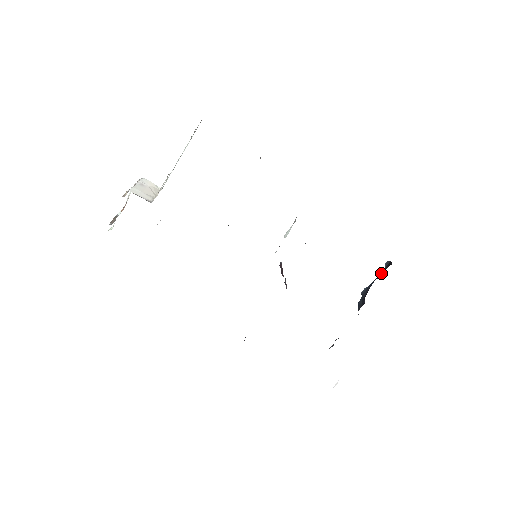
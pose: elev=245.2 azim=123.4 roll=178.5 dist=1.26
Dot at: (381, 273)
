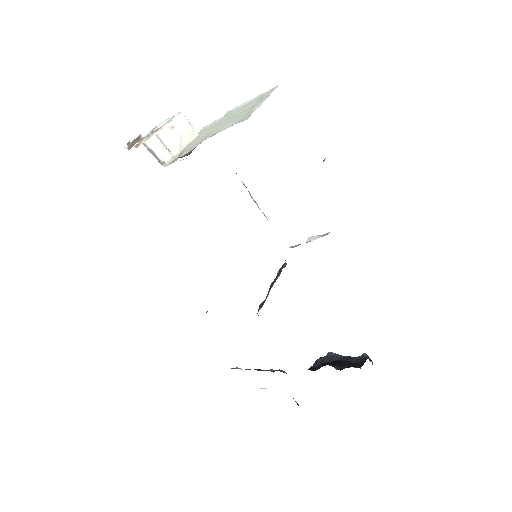
Dot at: (350, 361)
